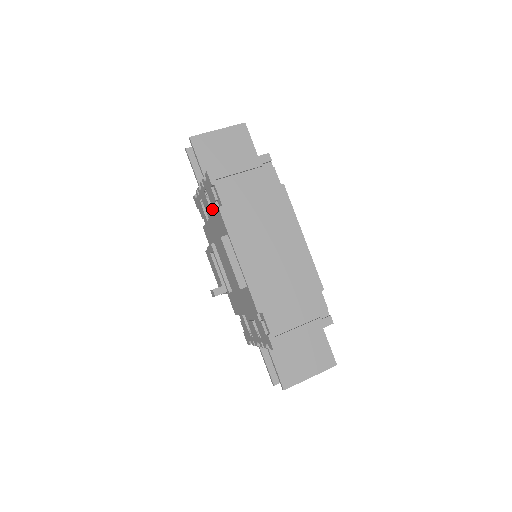
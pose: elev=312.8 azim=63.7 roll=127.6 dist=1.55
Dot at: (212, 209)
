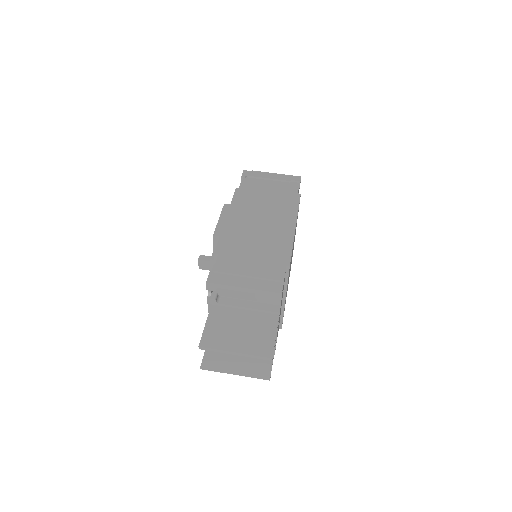
Dot at: occluded
